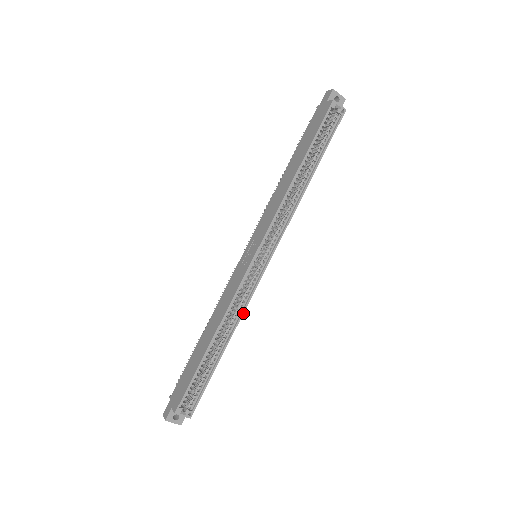
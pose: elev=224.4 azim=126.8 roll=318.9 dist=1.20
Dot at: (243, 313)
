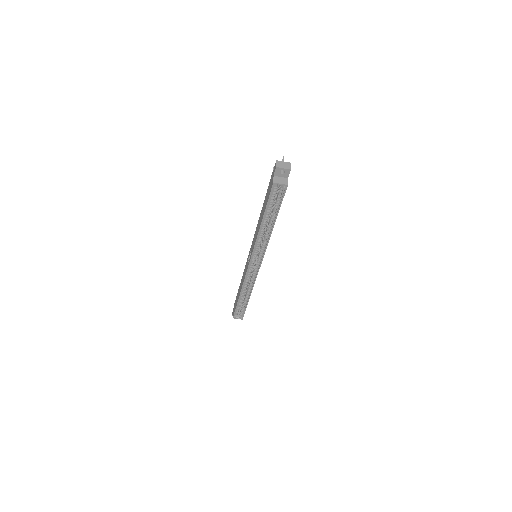
Dot at: occluded
